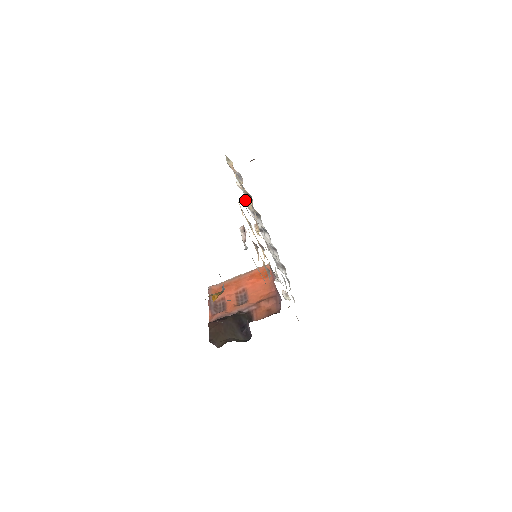
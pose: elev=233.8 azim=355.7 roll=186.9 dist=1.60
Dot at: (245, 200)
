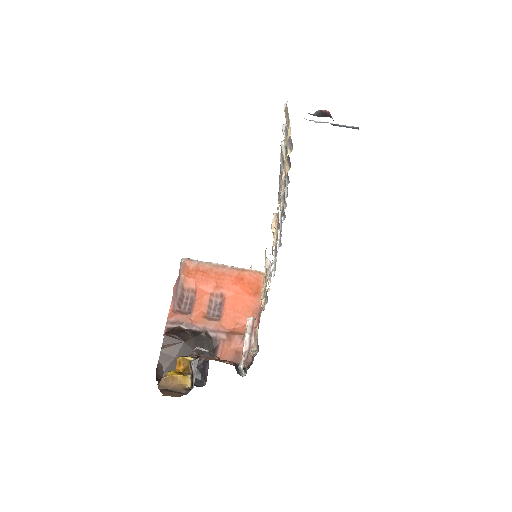
Dot at: occluded
